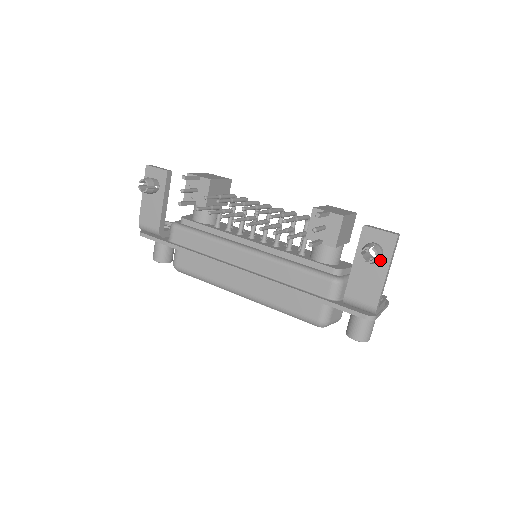
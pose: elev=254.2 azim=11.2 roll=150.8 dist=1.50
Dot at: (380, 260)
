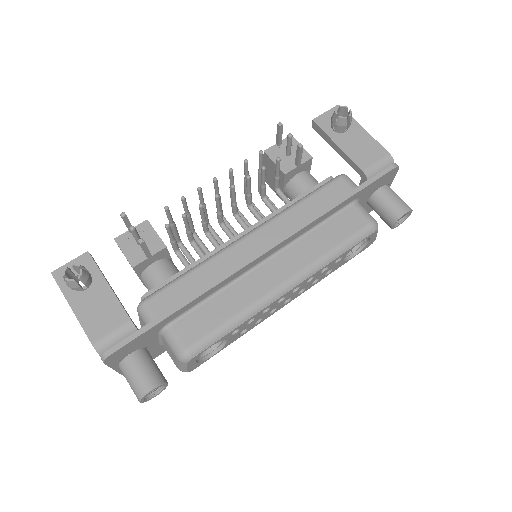
Dot at: (350, 126)
